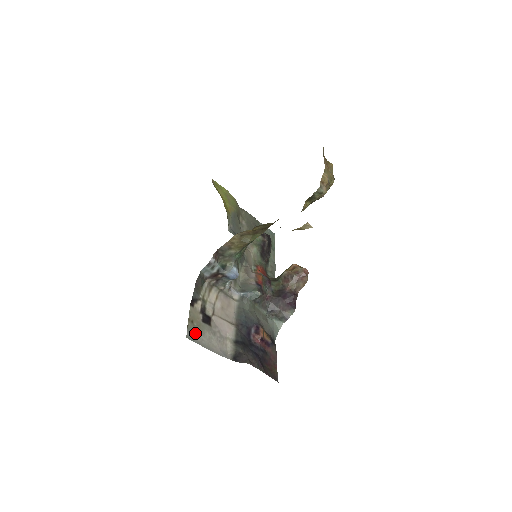
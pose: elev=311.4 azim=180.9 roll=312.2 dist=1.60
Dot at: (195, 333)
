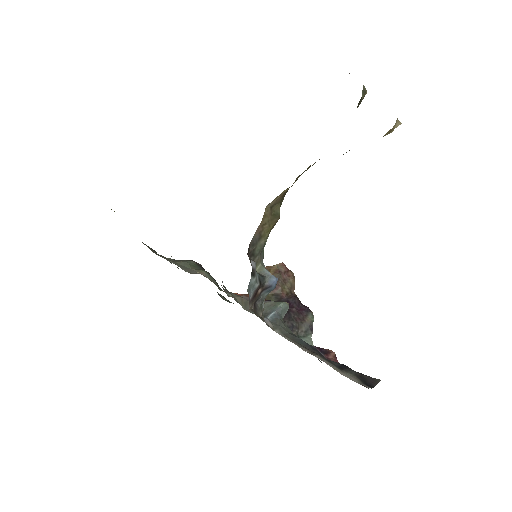
Dot at: occluded
